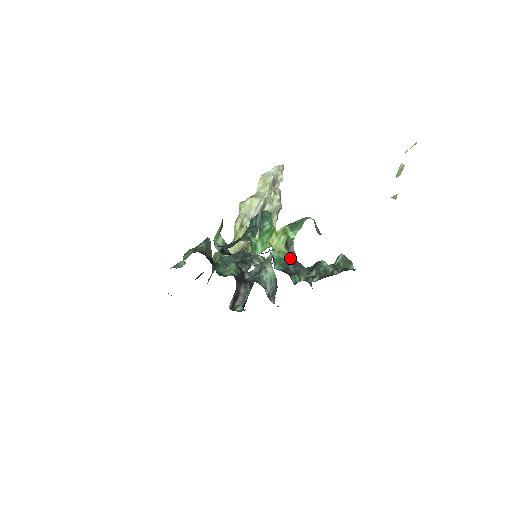
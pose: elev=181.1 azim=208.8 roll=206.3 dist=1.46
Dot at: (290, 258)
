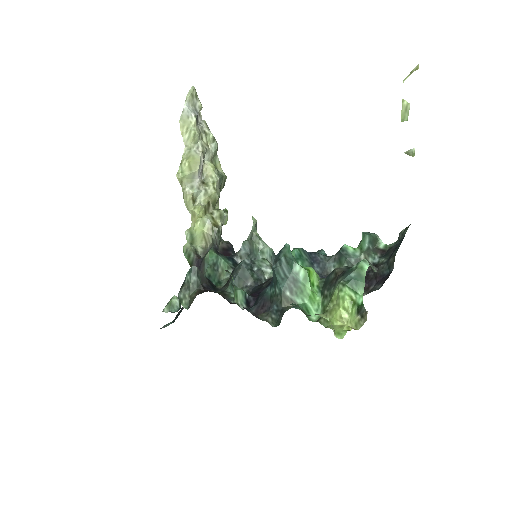
Dot at: (364, 319)
